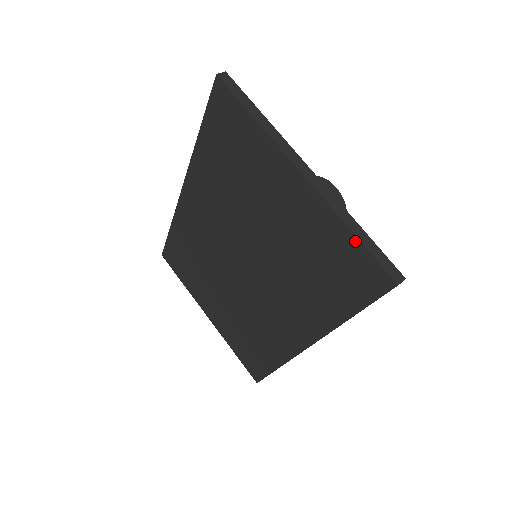
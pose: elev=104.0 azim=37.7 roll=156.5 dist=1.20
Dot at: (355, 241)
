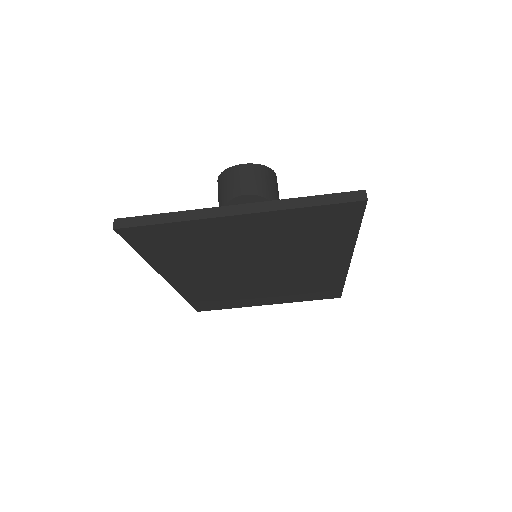
Dot at: (314, 208)
